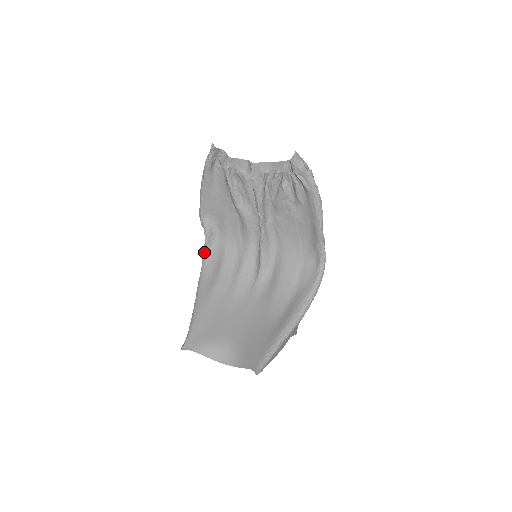
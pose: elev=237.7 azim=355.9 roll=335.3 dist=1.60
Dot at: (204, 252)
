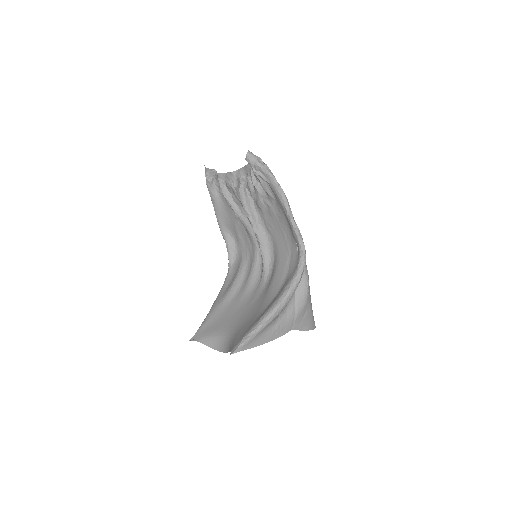
Dot at: (229, 263)
